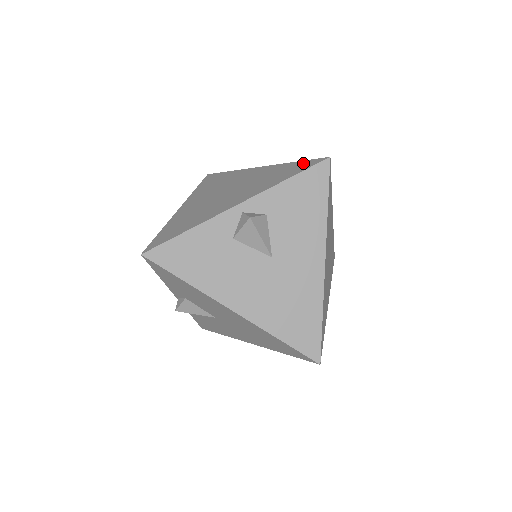
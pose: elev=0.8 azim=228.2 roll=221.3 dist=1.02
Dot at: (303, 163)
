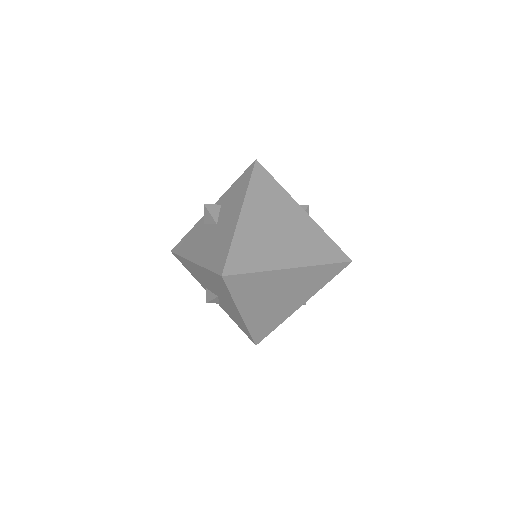
Dot at: occluded
